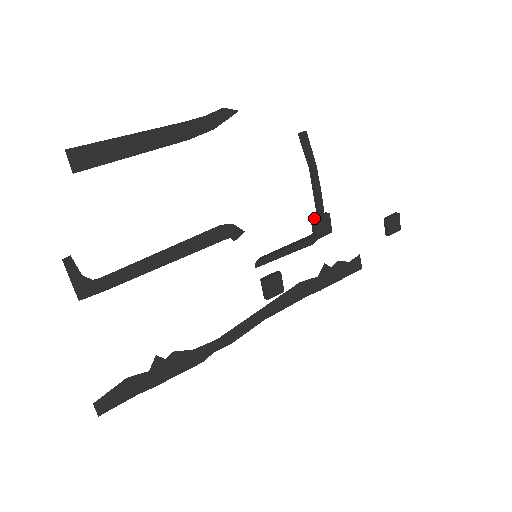
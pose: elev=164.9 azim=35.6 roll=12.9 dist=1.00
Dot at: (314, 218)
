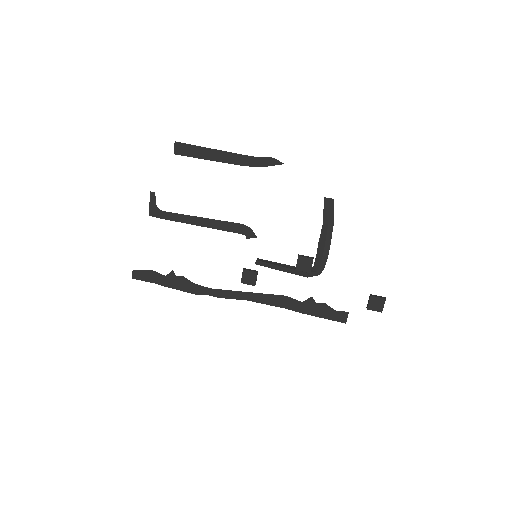
Dot at: (300, 255)
